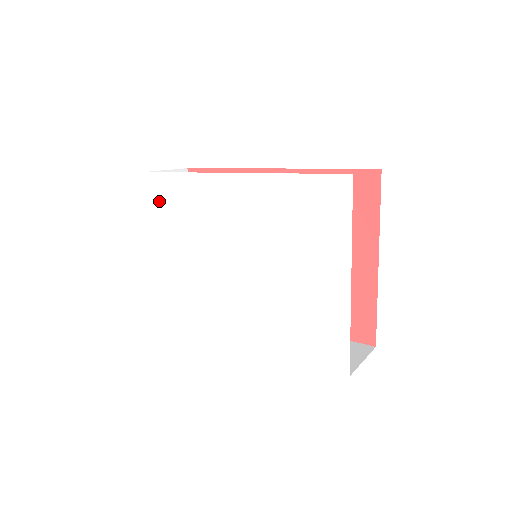
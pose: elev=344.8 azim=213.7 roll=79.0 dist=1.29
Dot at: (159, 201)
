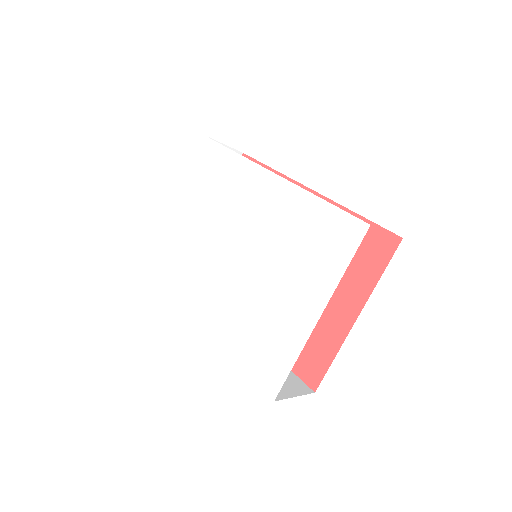
Dot at: (201, 165)
